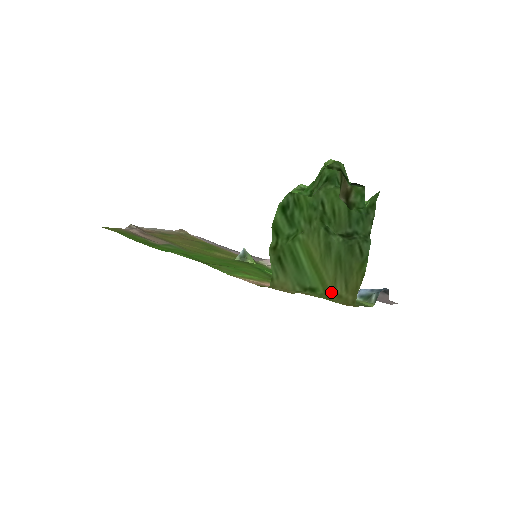
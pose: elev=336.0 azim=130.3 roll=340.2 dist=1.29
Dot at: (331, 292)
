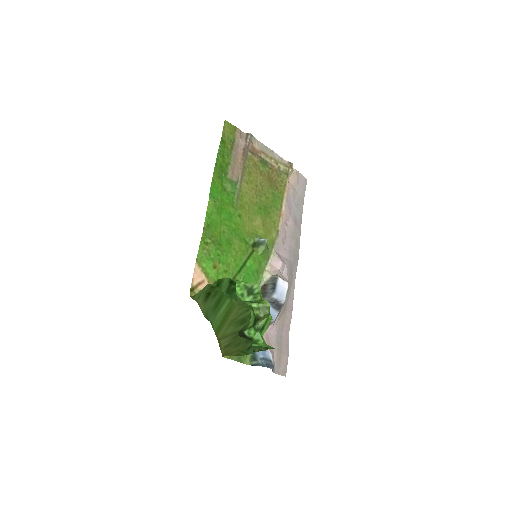
Dot at: (218, 337)
